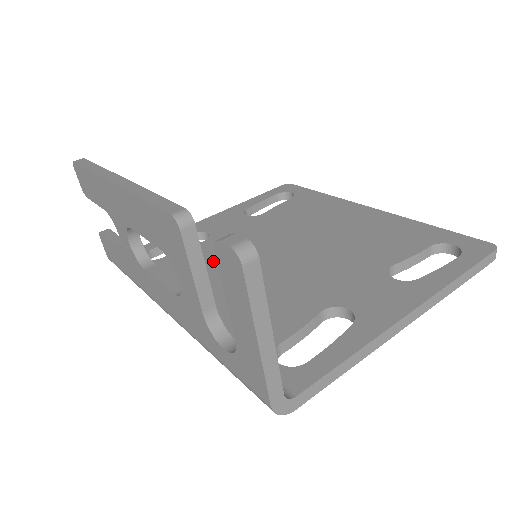
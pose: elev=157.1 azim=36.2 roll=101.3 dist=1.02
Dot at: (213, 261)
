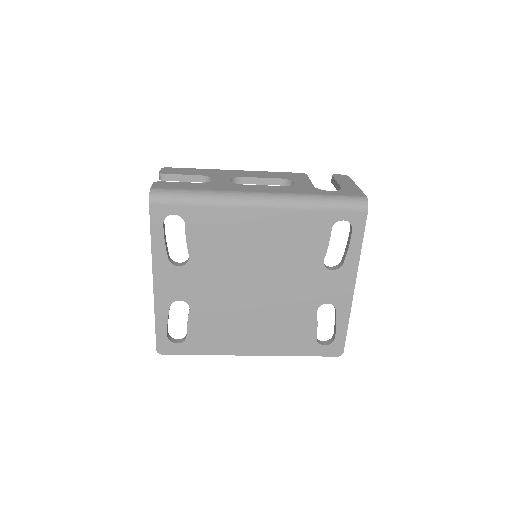
Dot at: occluded
